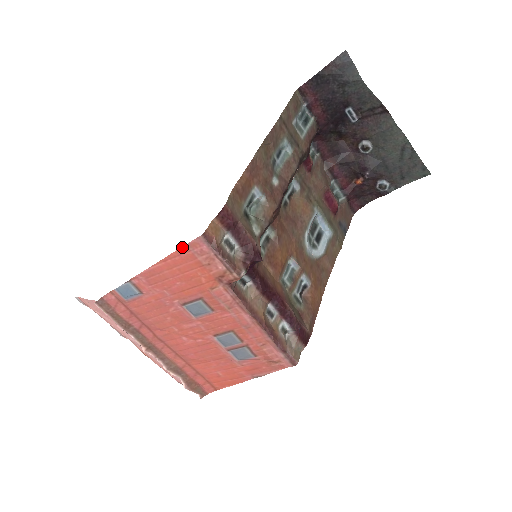
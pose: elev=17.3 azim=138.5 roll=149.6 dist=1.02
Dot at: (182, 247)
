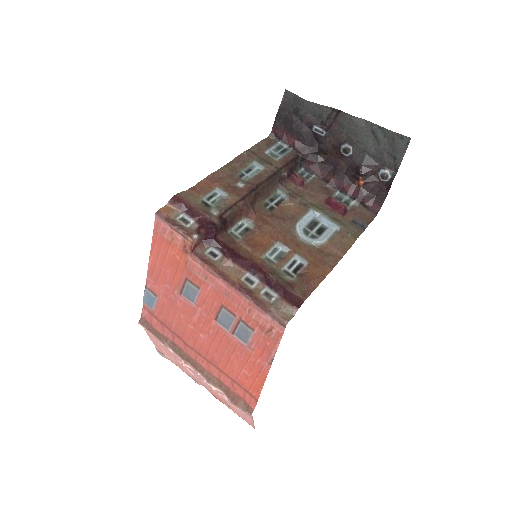
Dot at: (153, 233)
